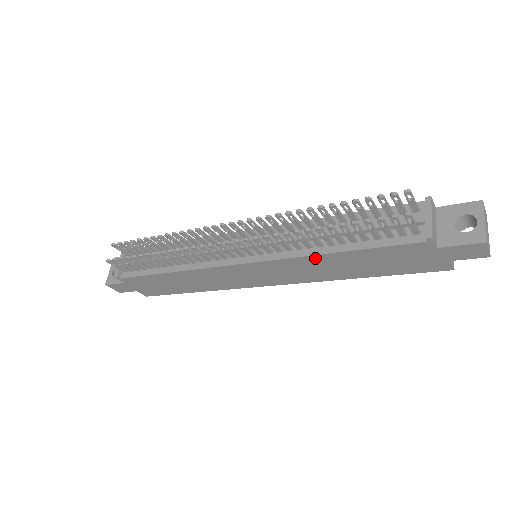
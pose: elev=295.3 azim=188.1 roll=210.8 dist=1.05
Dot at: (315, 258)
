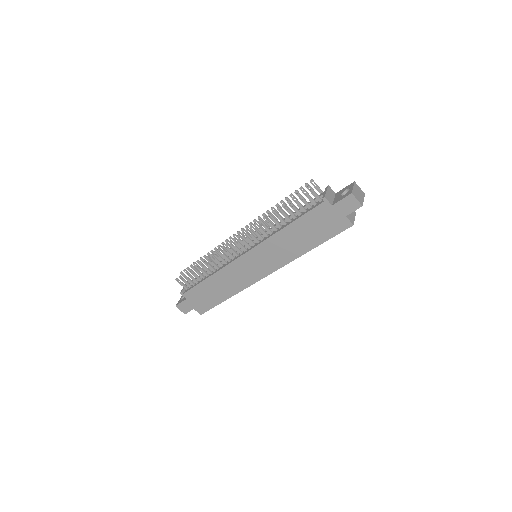
Dot at: (279, 235)
